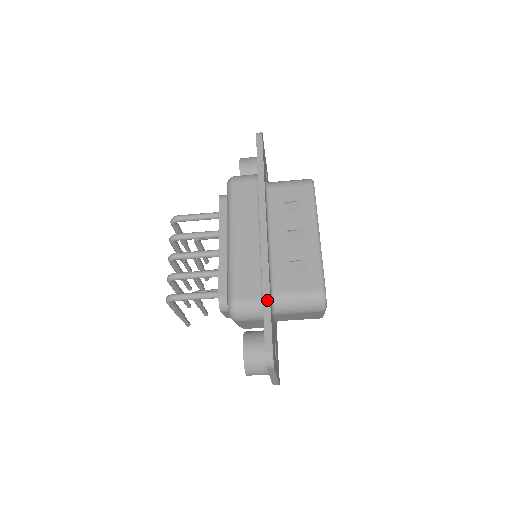
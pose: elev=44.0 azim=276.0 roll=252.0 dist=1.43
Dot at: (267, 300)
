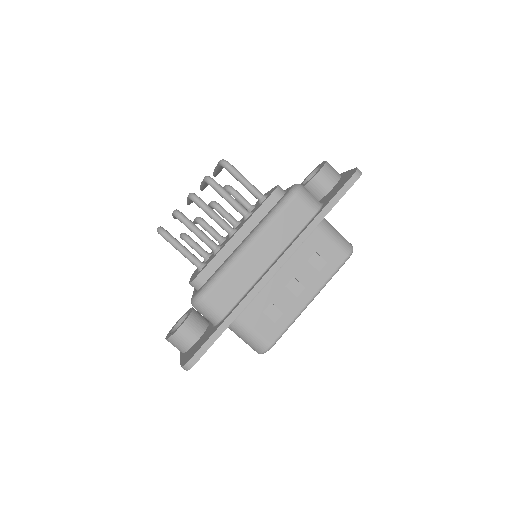
Dot at: (226, 324)
